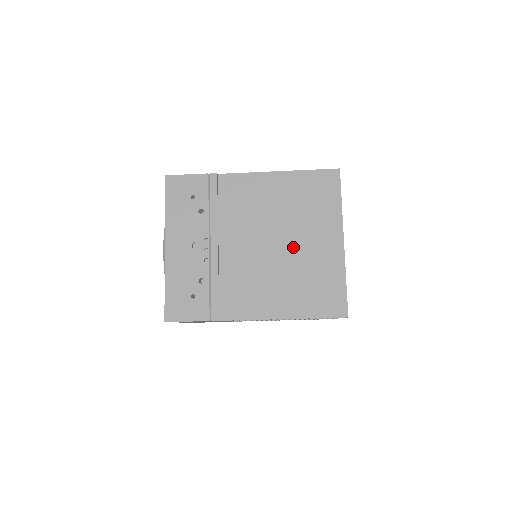
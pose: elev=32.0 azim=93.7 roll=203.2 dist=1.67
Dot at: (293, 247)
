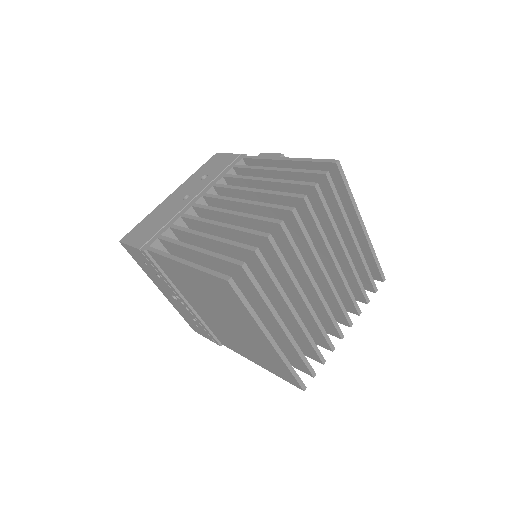
Dot at: (234, 327)
